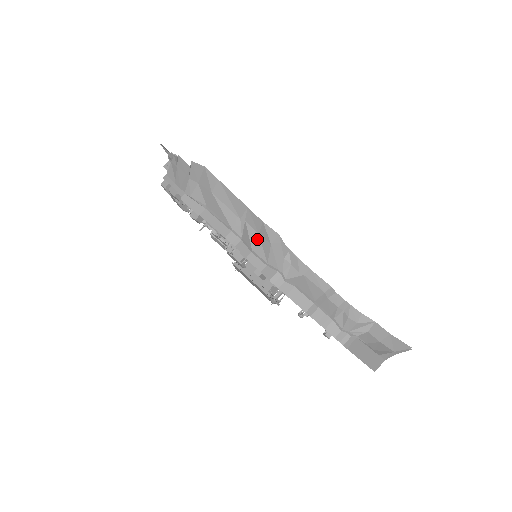
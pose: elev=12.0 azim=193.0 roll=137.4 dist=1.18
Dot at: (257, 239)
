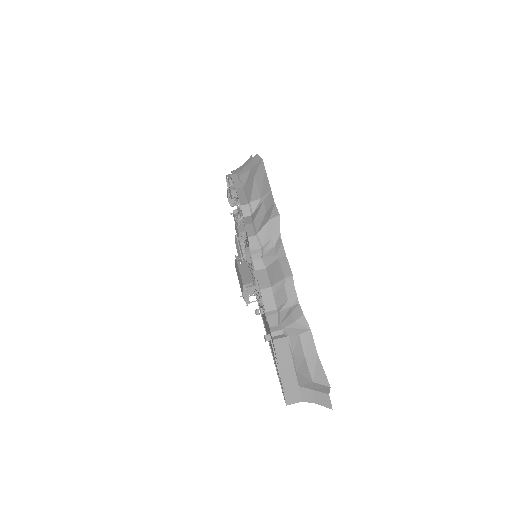
Dot at: (262, 215)
